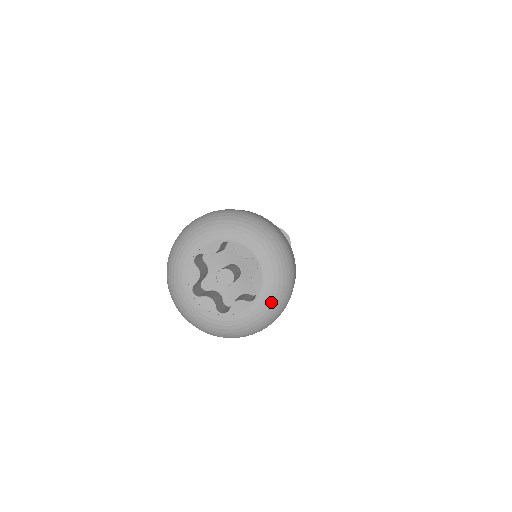
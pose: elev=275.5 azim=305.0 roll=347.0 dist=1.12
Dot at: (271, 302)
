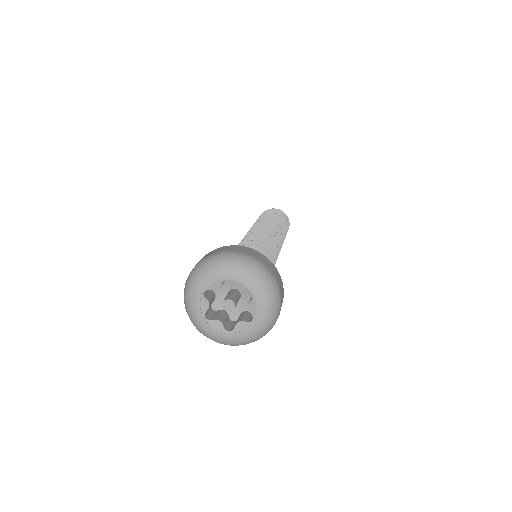
Dot at: (264, 322)
